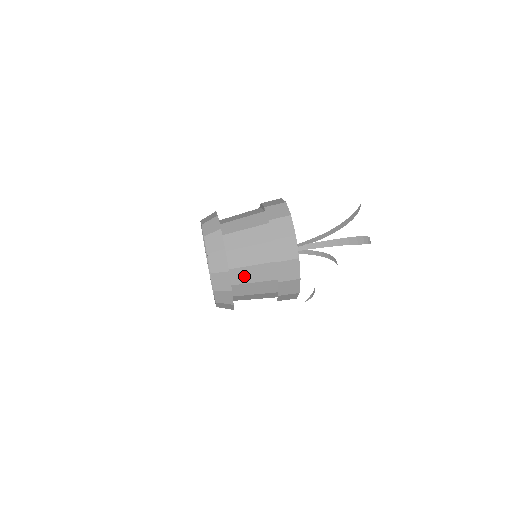
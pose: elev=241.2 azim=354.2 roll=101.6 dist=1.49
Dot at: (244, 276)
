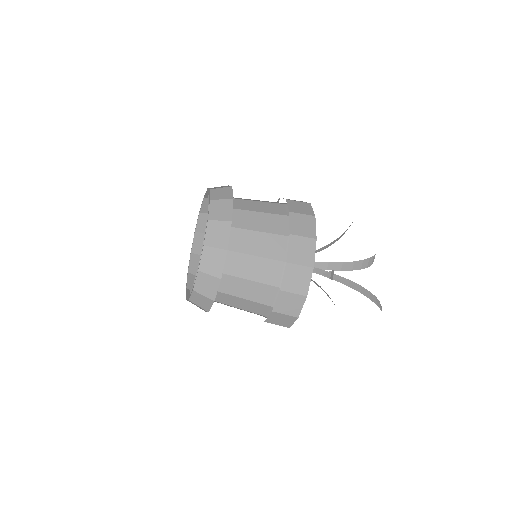
Dot at: (245, 243)
